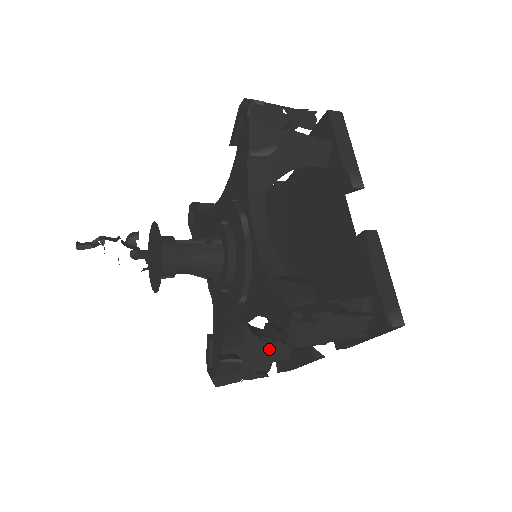
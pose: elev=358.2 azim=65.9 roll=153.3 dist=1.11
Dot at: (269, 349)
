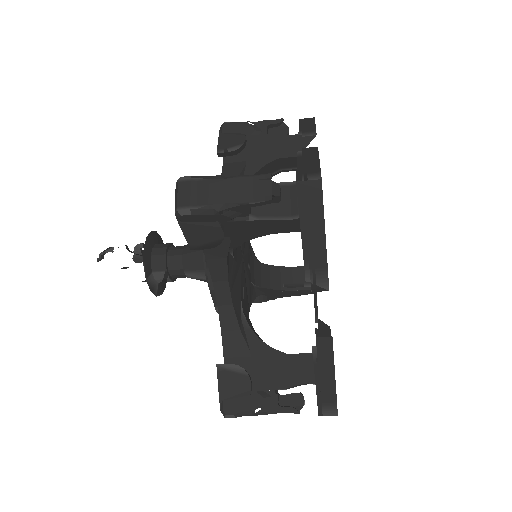
Dot at: (286, 364)
